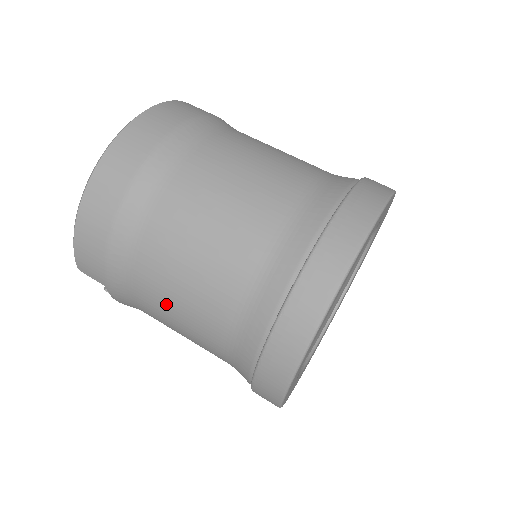
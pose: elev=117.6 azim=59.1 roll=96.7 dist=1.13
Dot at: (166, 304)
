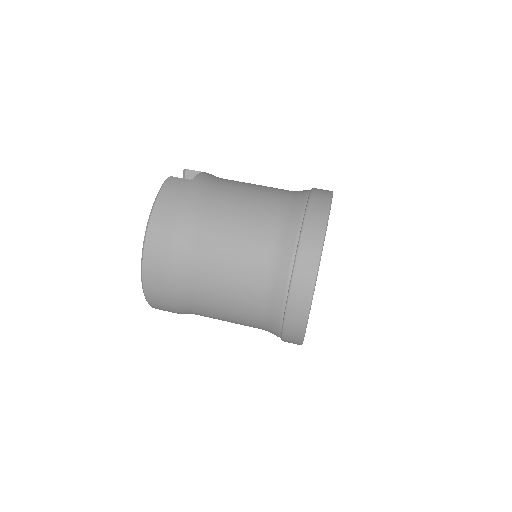
Dot at: occluded
